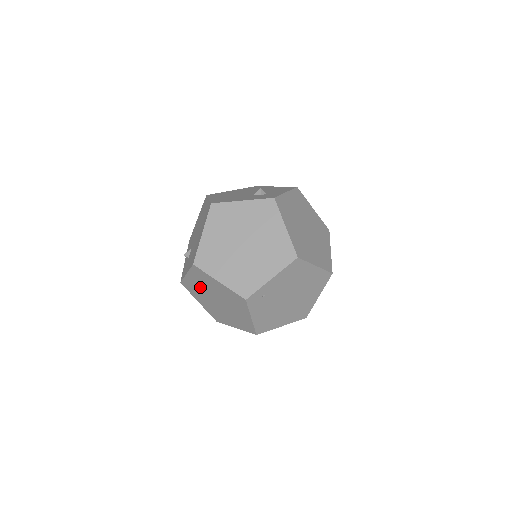
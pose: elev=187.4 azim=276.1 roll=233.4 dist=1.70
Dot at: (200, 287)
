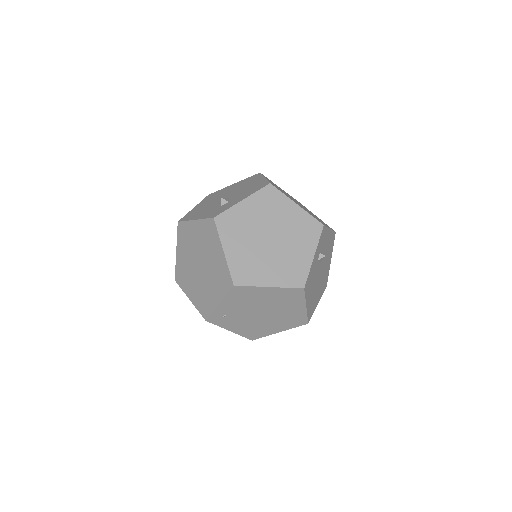
Dot at: occluded
